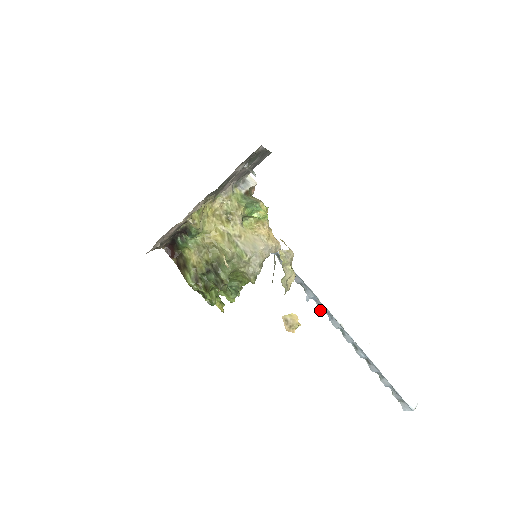
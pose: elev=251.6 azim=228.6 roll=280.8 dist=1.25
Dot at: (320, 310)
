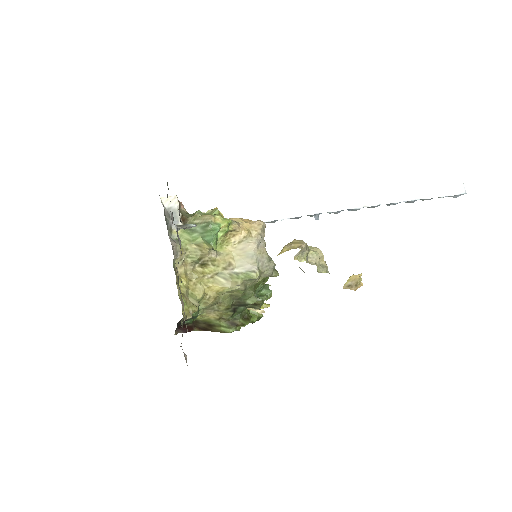
Dot at: occluded
